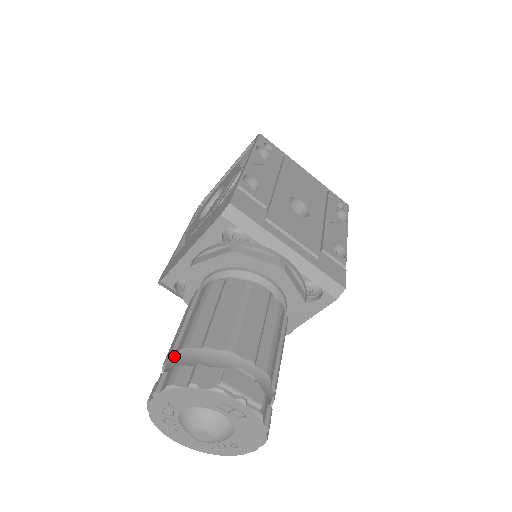
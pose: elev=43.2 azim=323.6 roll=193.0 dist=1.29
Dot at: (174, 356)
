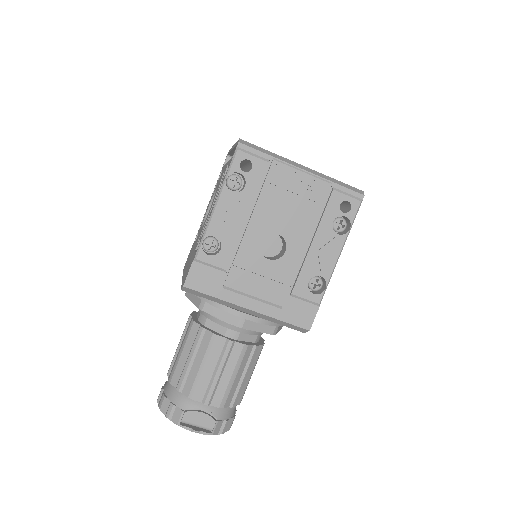
Dot at: (168, 378)
